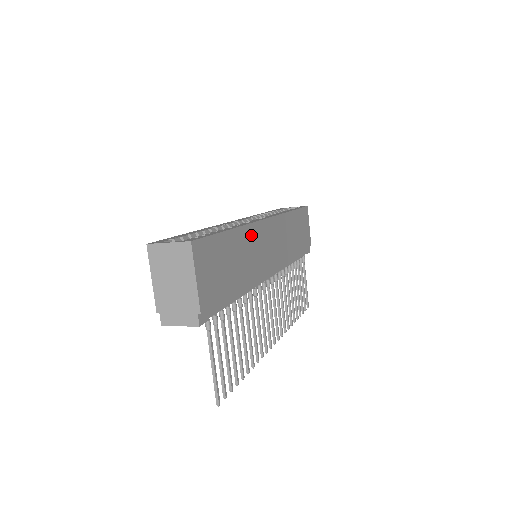
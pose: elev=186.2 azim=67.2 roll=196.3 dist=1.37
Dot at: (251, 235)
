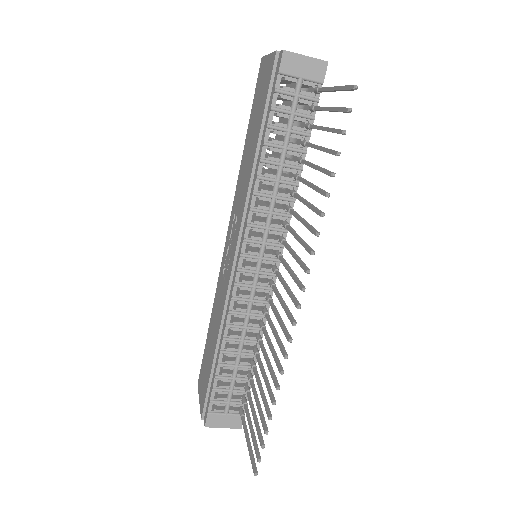
Dot at: occluded
